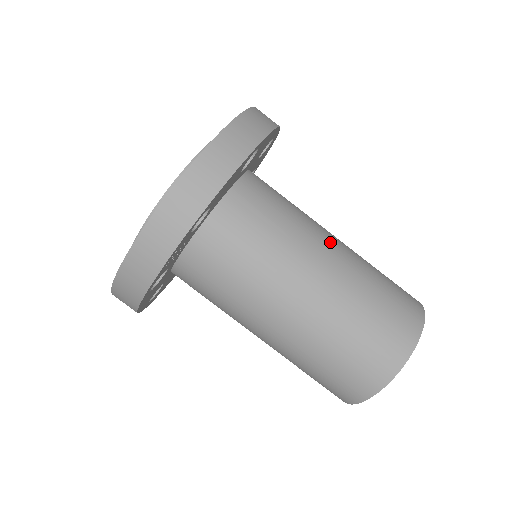
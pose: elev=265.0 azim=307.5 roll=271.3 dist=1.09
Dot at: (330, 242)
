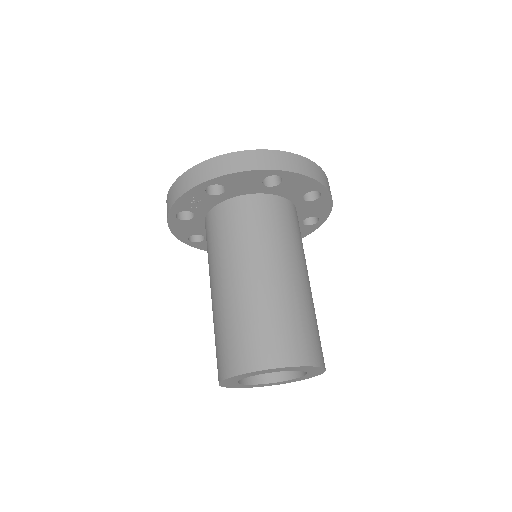
Dot at: (287, 268)
